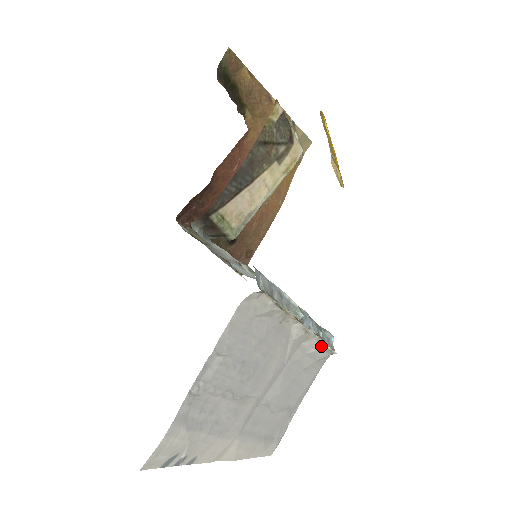
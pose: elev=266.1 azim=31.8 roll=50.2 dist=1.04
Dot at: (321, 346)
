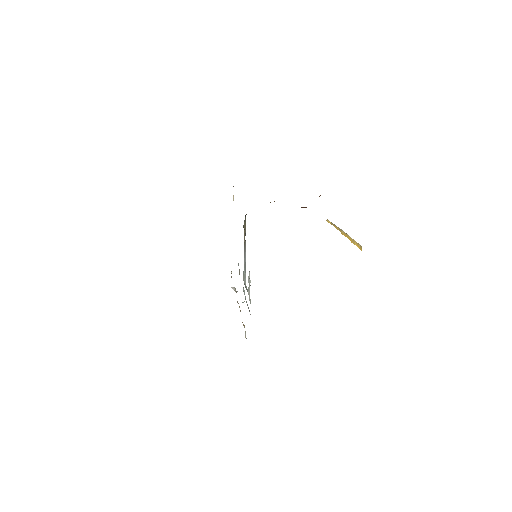
Dot at: (232, 287)
